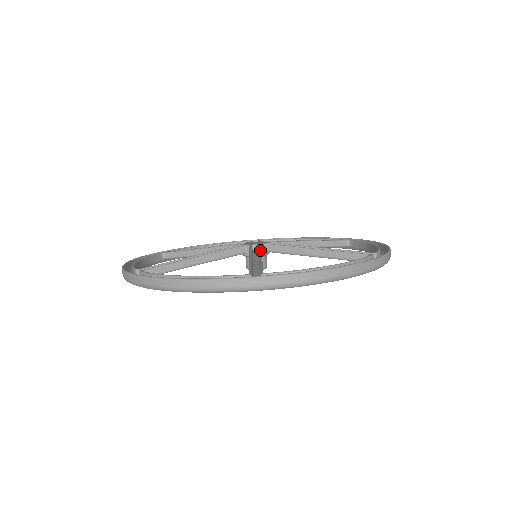
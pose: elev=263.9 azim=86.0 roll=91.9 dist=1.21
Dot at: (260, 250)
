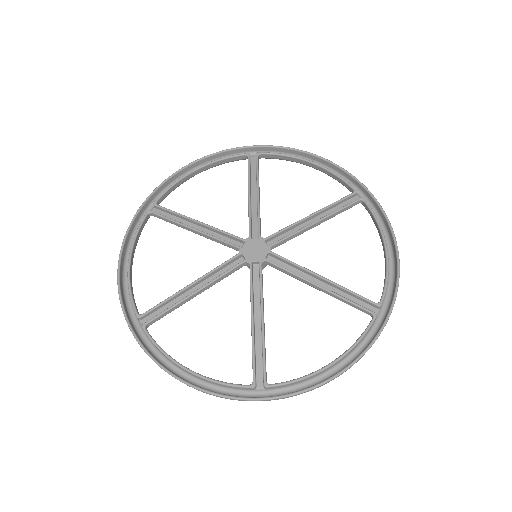
Dot at: (261, 292)
